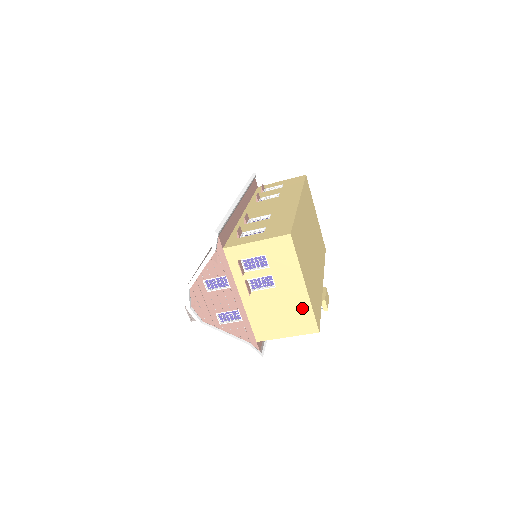
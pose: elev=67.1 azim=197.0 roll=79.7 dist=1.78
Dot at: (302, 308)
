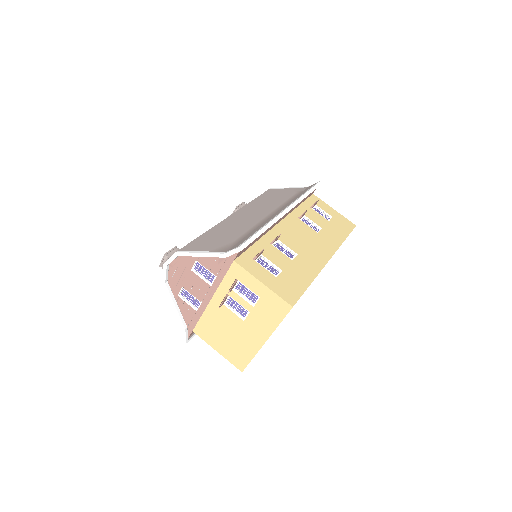
Dot at: (247, 349)
